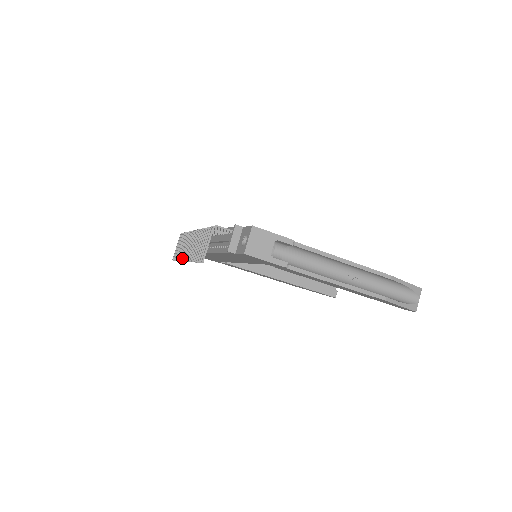
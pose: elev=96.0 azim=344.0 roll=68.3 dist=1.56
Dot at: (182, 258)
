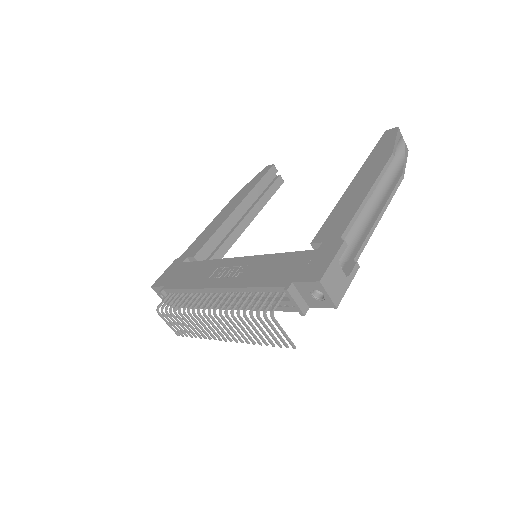
Dot at: occluded
